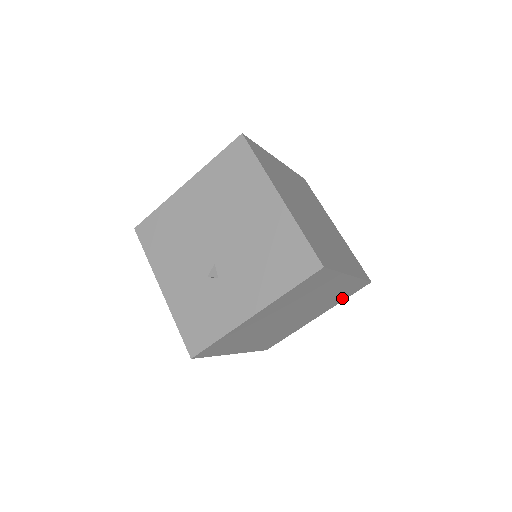
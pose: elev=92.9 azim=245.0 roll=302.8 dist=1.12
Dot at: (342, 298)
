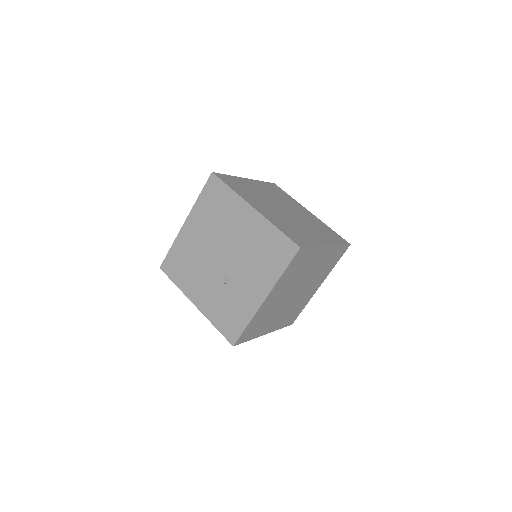
Dot at: (333, 264)
